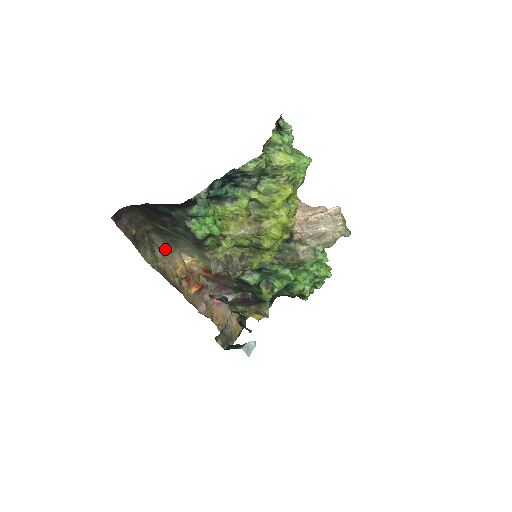
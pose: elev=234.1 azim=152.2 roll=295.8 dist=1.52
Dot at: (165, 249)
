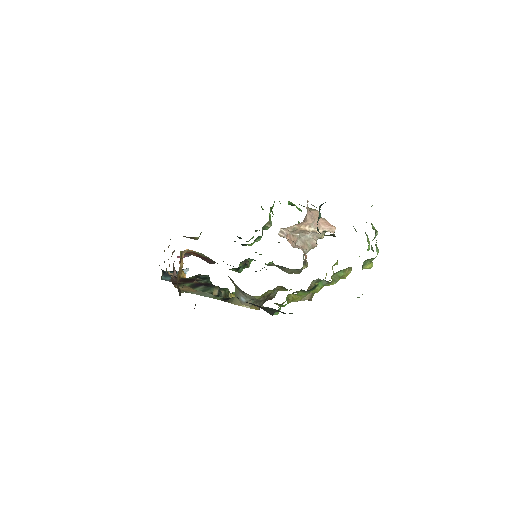
Dot at: occluded
